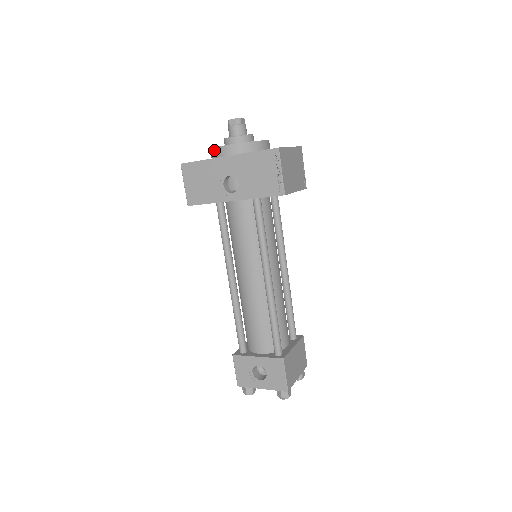
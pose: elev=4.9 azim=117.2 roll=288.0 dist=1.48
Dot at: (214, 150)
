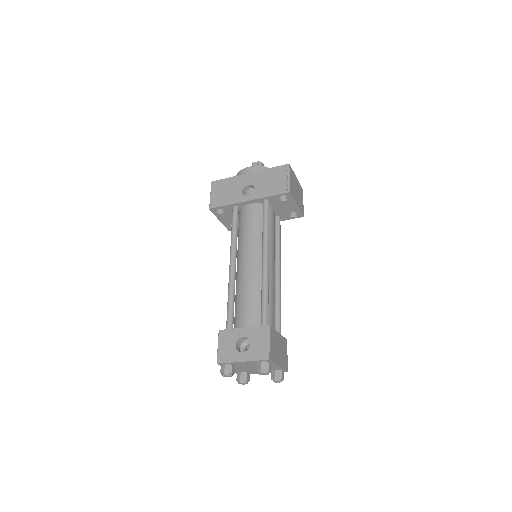
Dot at: (240, 172)
